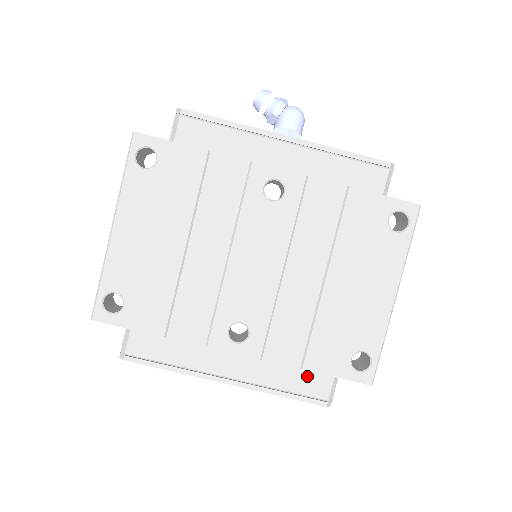
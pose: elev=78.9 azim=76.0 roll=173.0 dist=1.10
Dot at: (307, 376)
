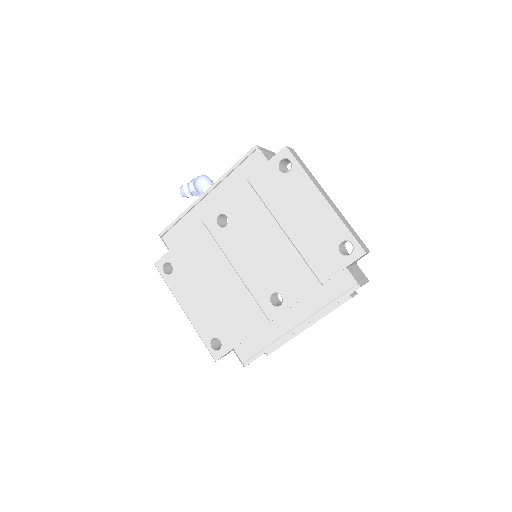
Dot at: (329, 285)
